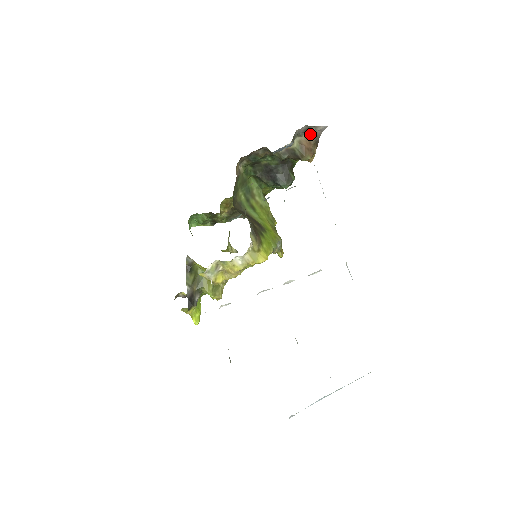
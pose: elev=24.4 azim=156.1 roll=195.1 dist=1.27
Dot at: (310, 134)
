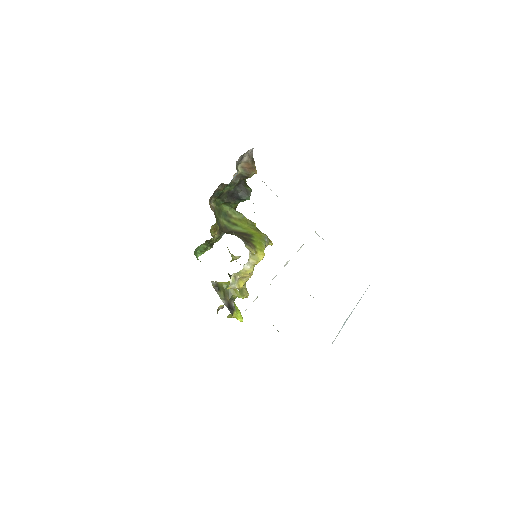
Dot at: (246, 159)
